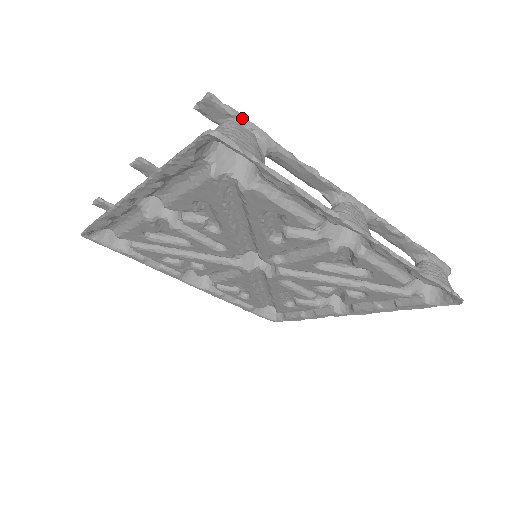
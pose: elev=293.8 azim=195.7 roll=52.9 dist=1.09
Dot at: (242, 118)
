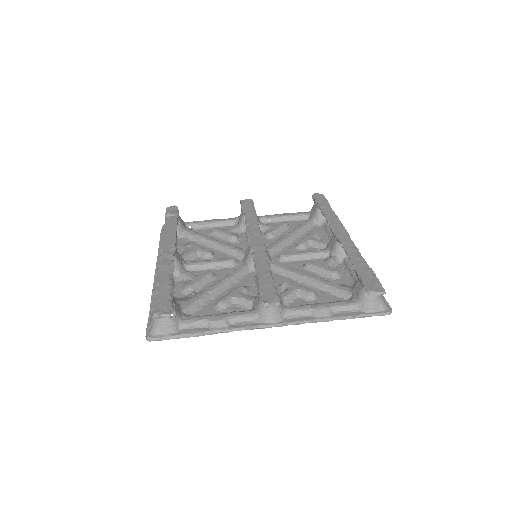
Dot at: (378, 280)
